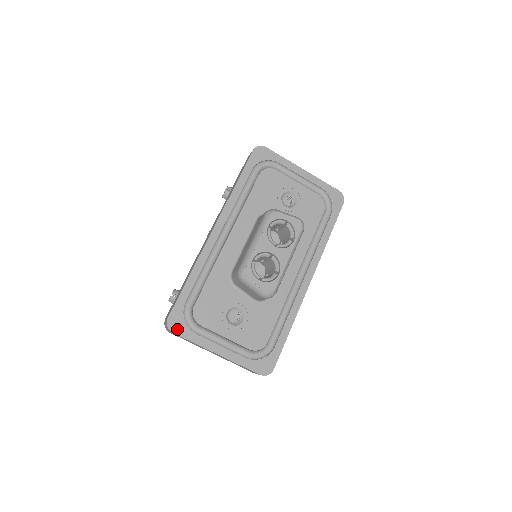
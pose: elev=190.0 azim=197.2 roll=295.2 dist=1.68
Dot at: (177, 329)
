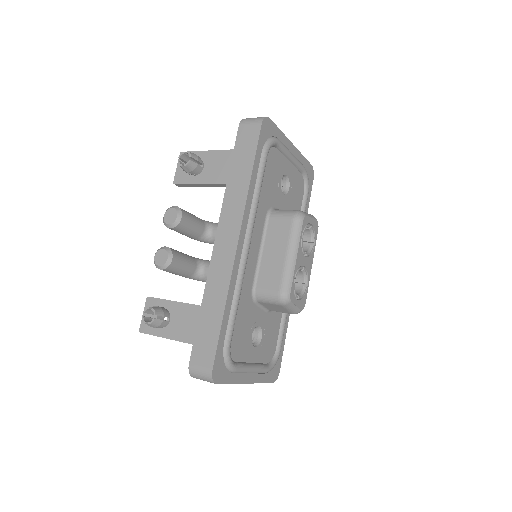
Dot at: (220, 378)
